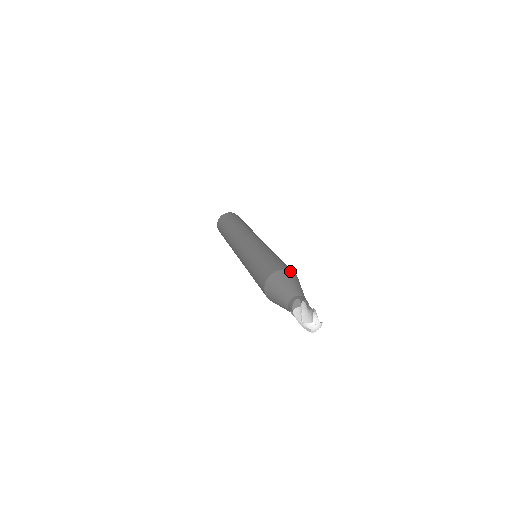
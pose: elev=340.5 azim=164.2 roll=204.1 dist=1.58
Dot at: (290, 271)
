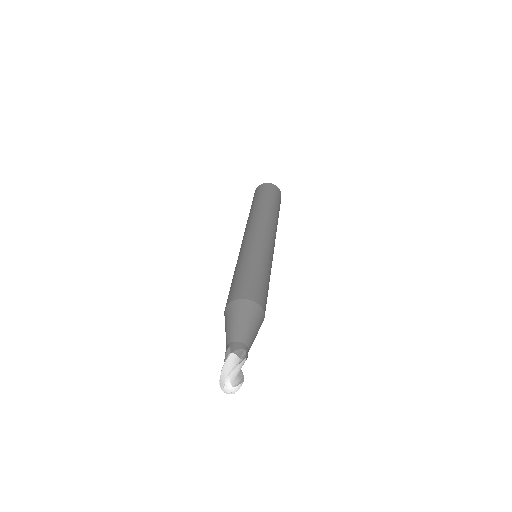
Dot at: (245, 300)
